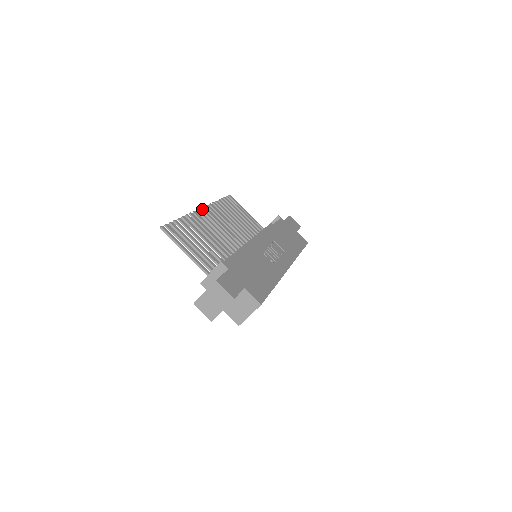
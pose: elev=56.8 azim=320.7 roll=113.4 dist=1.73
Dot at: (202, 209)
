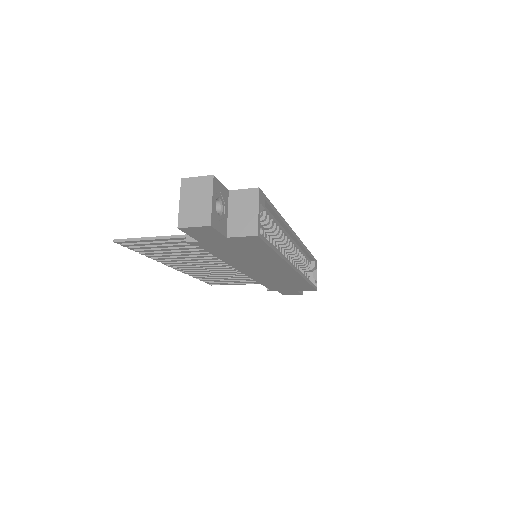
Dot at: (173, 266)
